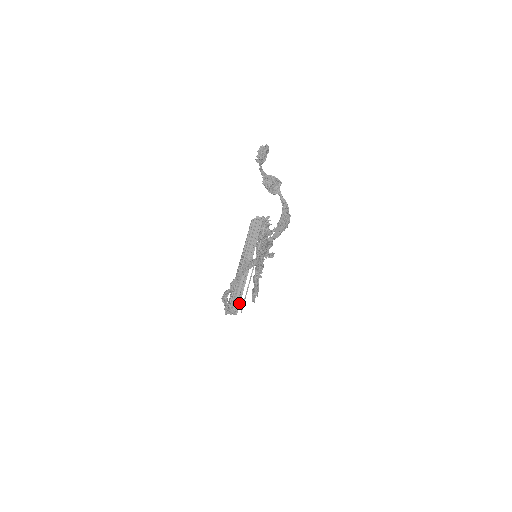
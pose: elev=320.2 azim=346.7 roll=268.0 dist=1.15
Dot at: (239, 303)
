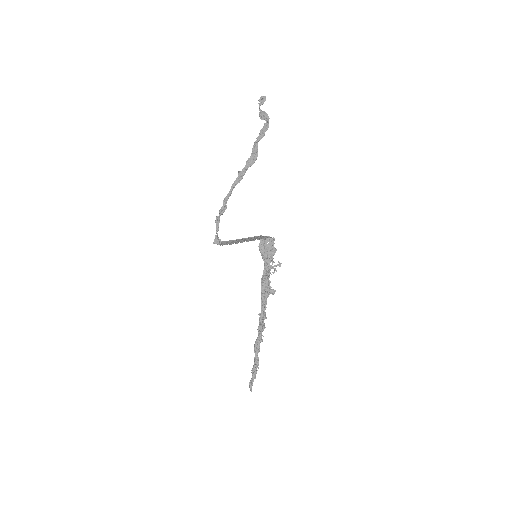
Dot at: occluded
